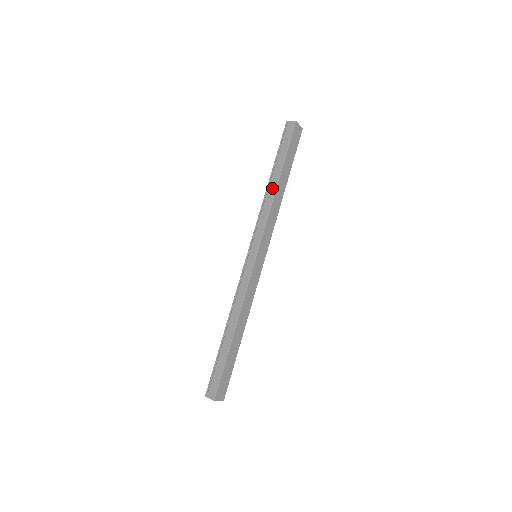
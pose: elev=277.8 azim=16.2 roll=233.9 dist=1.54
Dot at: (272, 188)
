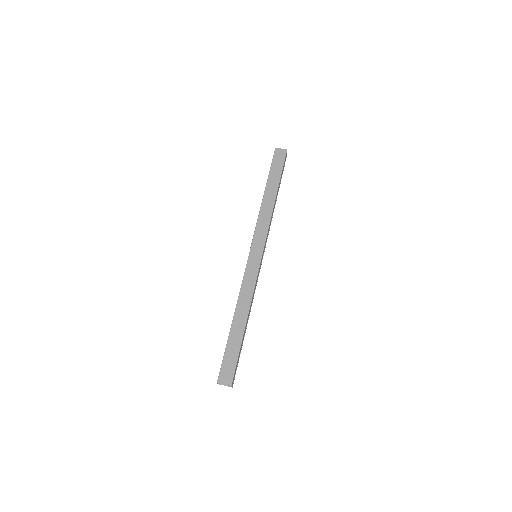
Dot at: occluded
